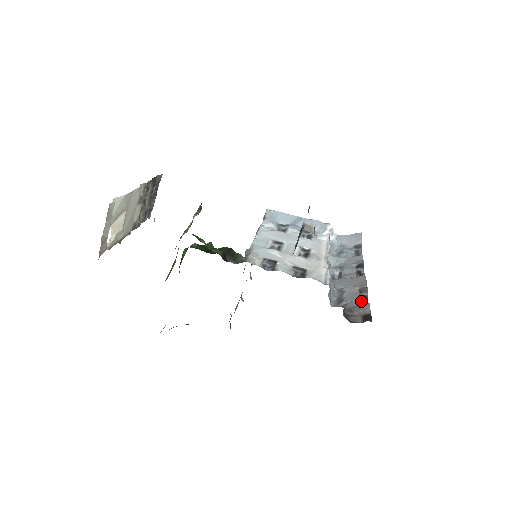
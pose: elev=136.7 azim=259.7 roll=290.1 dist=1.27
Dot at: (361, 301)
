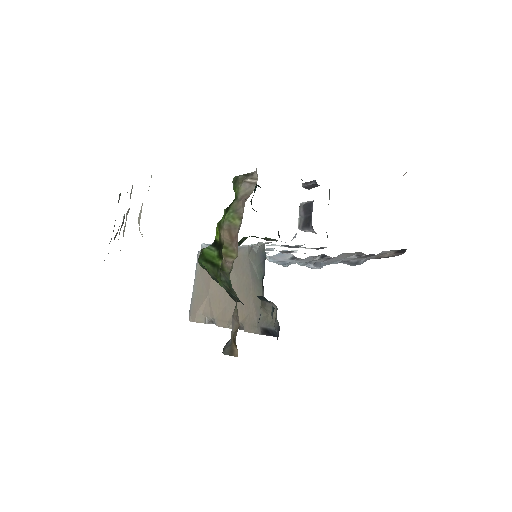
Dot at: occluded
